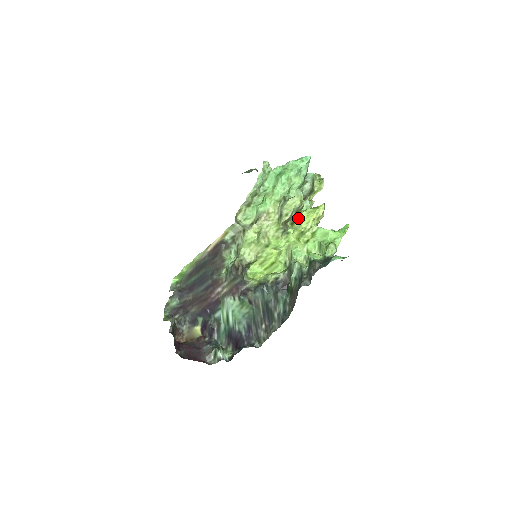
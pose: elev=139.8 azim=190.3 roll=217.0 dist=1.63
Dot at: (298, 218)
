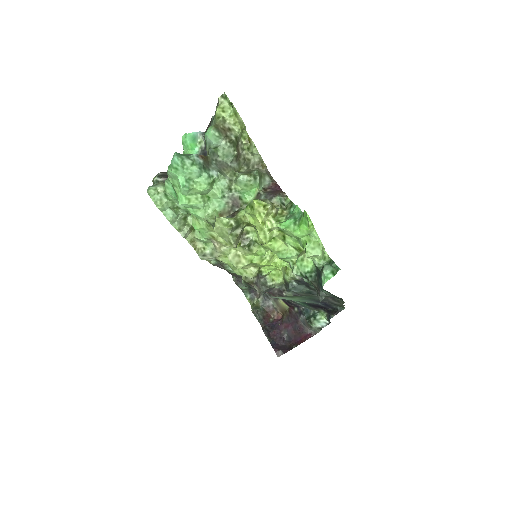
Dot at: (248, 224)
